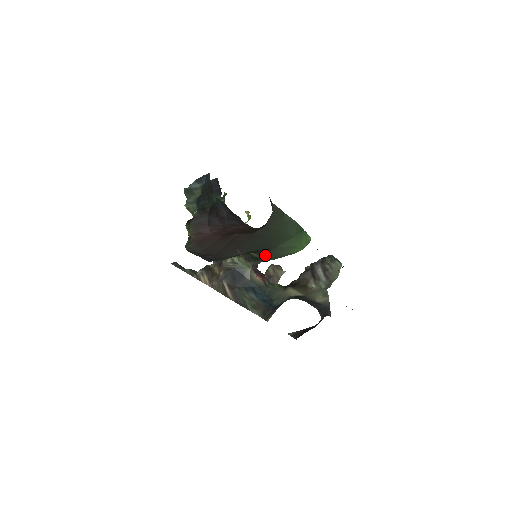
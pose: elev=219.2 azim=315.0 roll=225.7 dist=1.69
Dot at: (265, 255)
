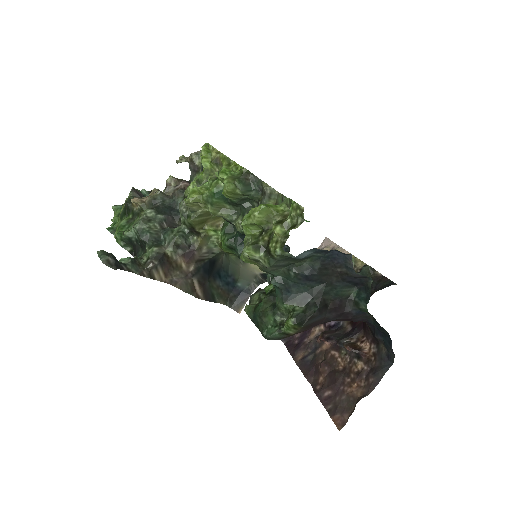
Dot at: occluded
